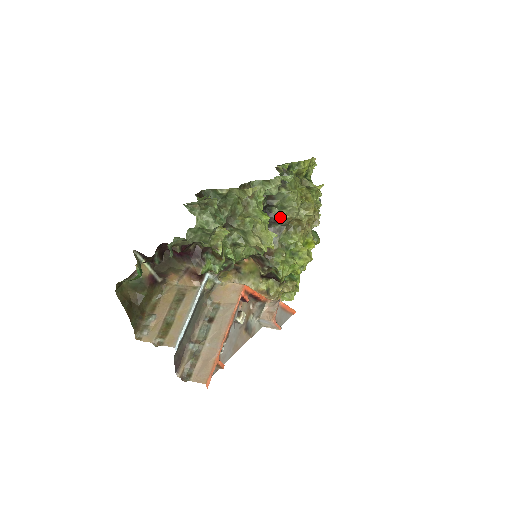
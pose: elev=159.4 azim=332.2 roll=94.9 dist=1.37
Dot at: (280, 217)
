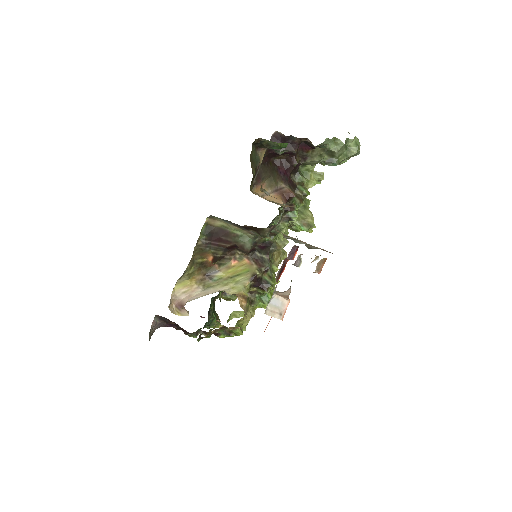
Dot at: occluded
